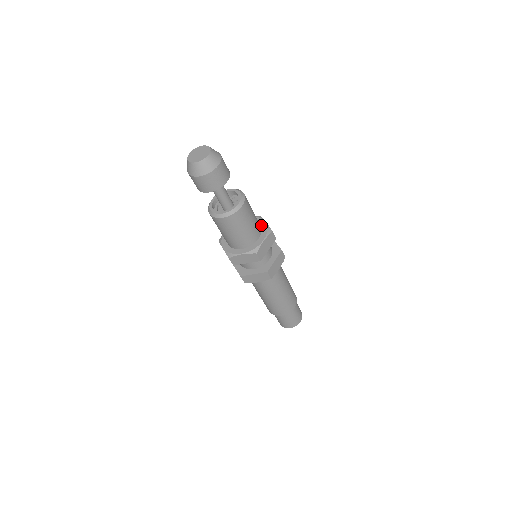
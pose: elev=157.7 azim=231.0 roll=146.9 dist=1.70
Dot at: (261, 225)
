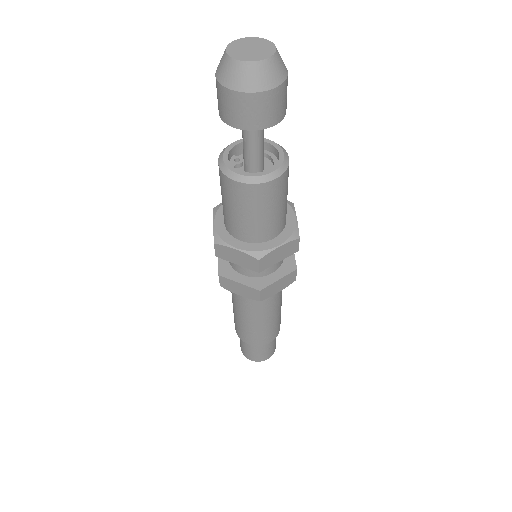
Dot at: occluded
